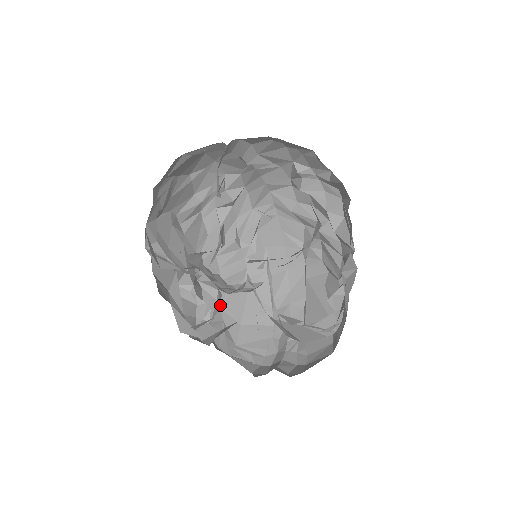
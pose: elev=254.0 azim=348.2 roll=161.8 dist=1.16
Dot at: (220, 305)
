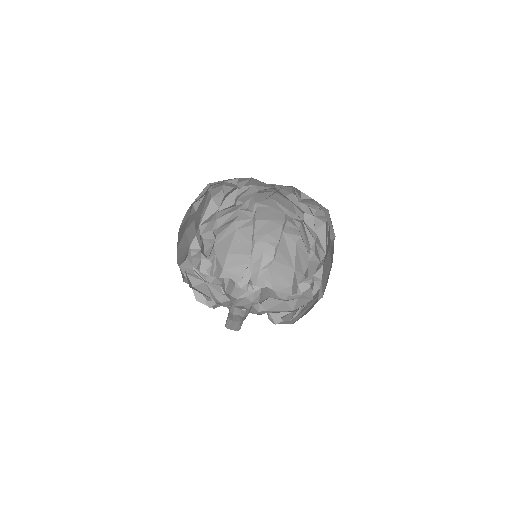
Dot at: (214, 244)
